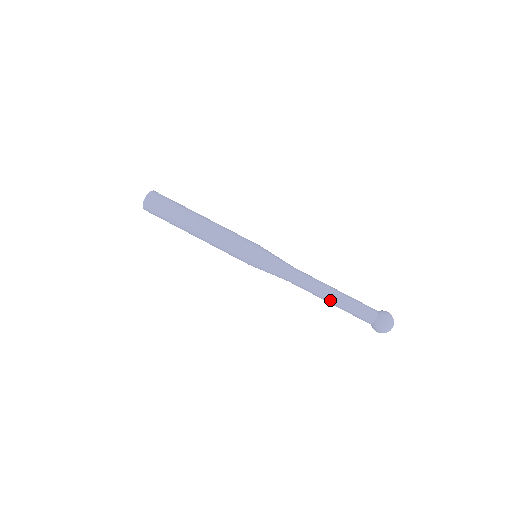
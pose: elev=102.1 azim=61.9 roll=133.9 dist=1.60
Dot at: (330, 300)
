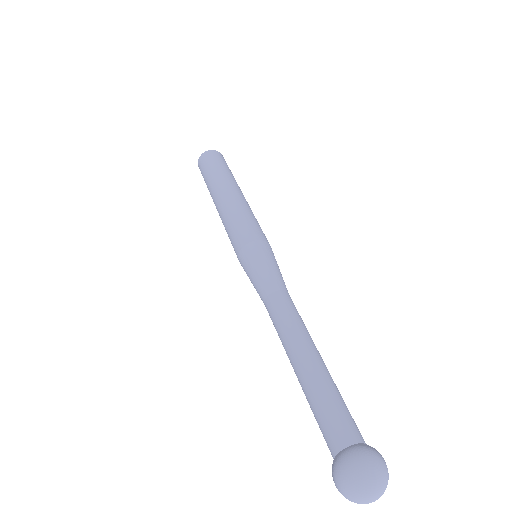
Dot at: (311, 354)
